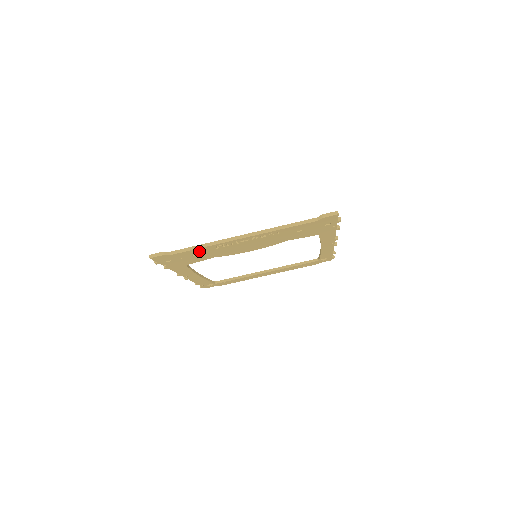
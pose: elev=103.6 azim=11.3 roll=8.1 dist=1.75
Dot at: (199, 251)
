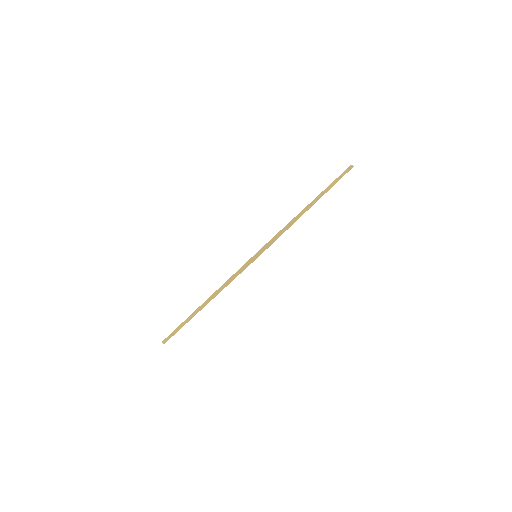
Dot at: occluded
